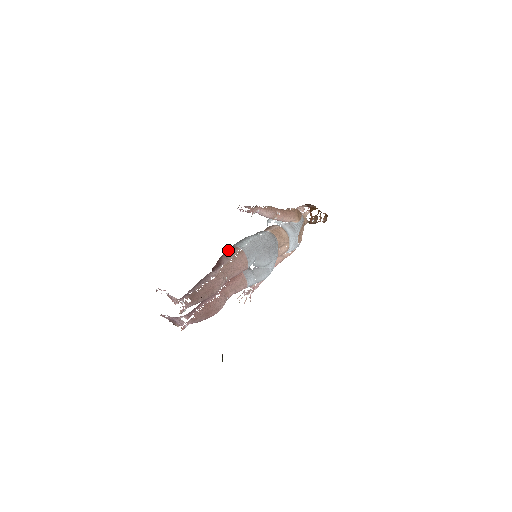
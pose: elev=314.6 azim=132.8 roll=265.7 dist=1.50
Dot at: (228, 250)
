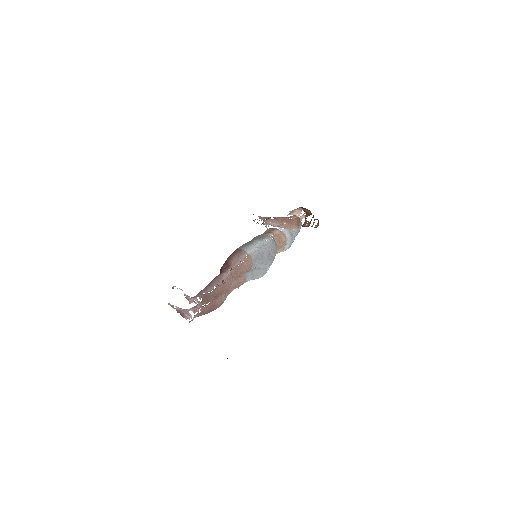
Dot at: (236, 252)
